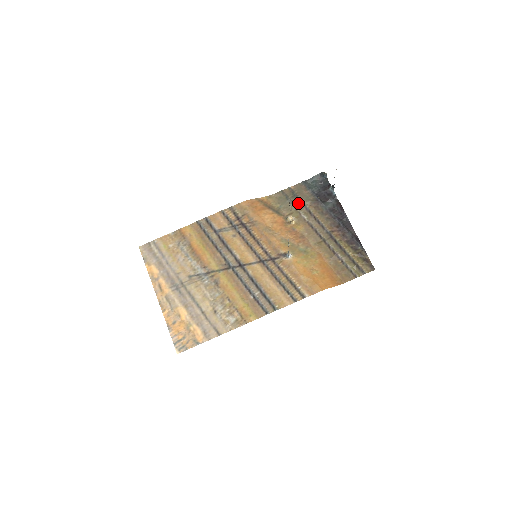
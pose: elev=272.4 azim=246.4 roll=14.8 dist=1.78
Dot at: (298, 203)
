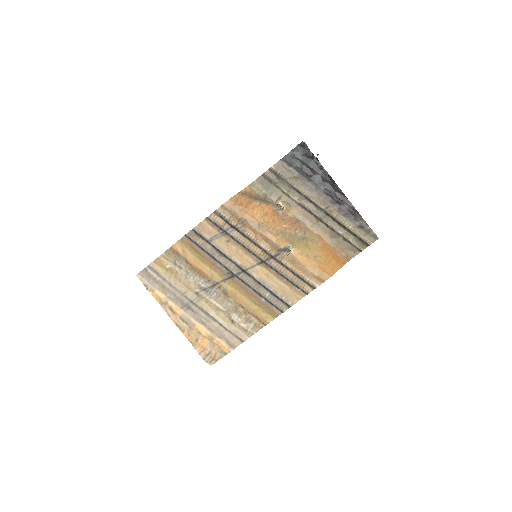
Dot at: (284, 184)
